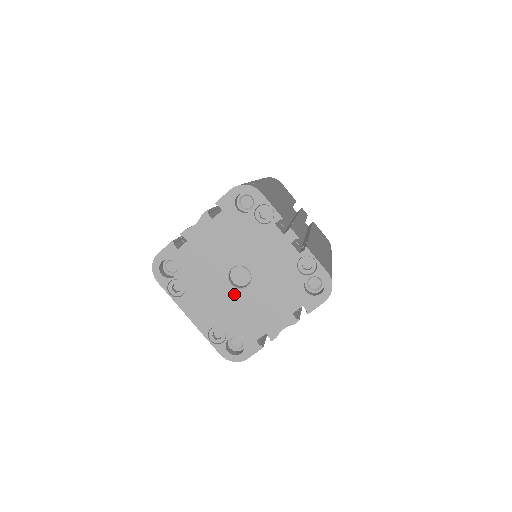
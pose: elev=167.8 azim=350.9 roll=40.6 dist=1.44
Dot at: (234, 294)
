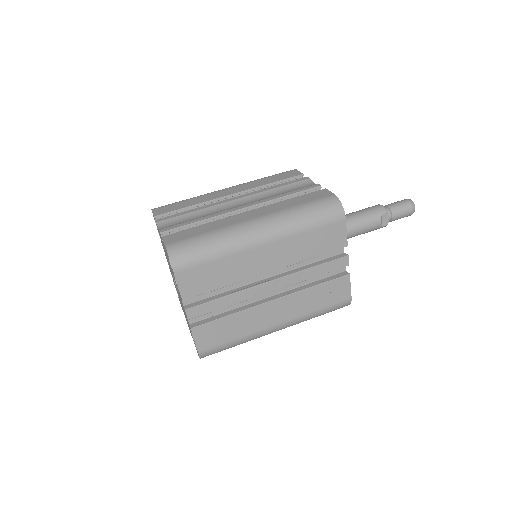
Dot at: occluded
